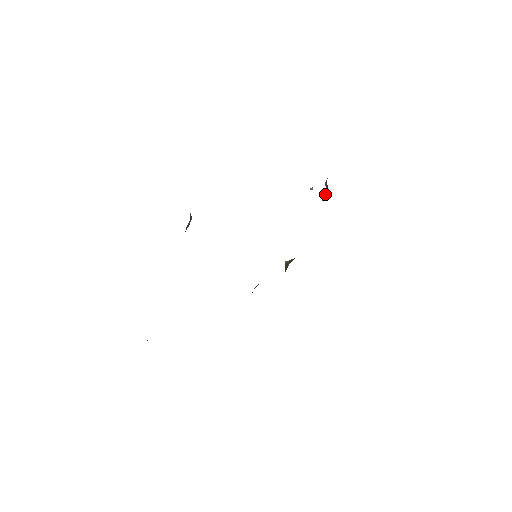
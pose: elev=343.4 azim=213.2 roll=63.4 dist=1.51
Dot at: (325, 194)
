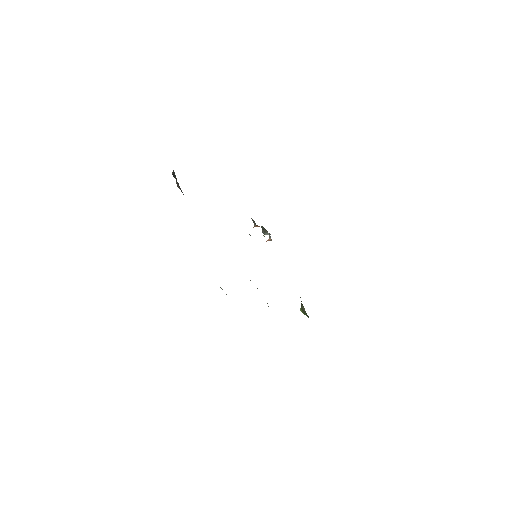
Dot at: (269, 236)
